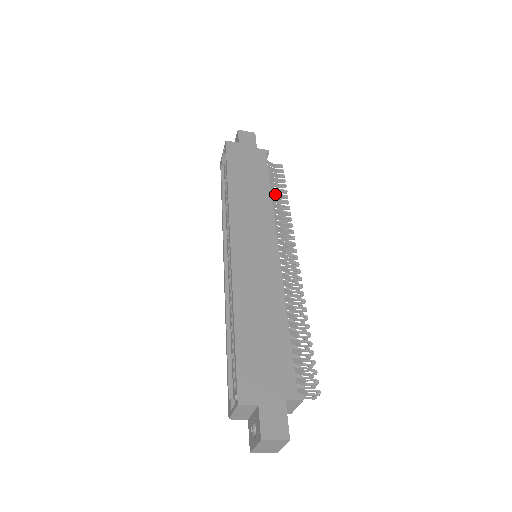
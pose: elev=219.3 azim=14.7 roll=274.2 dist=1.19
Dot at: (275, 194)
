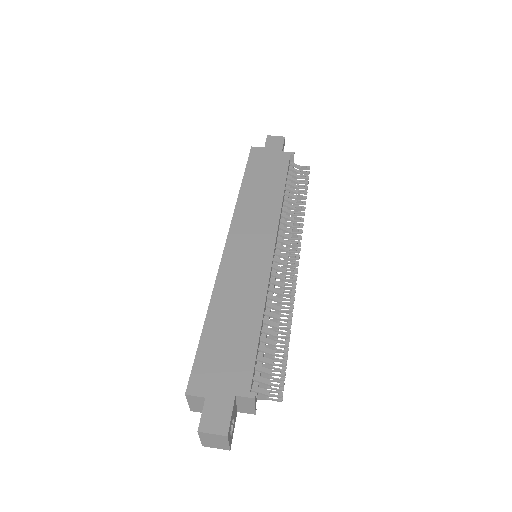
Dot at: (292, 195)
